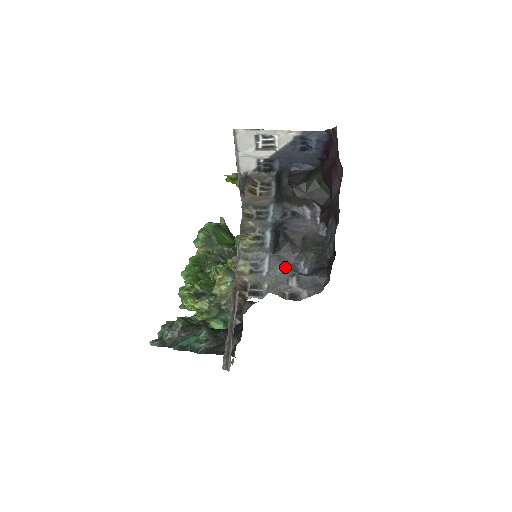
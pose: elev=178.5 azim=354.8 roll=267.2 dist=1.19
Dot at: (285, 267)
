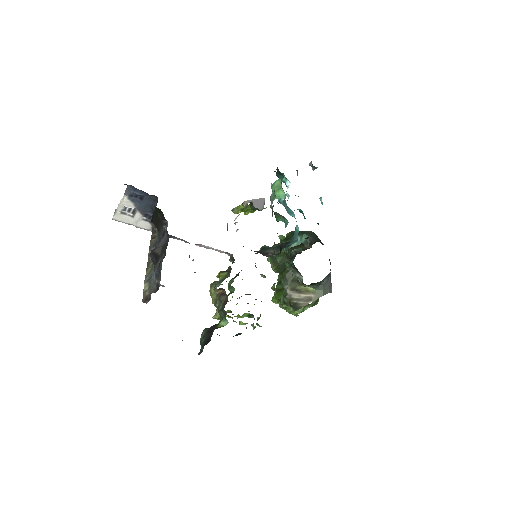
Dot at: occluded
